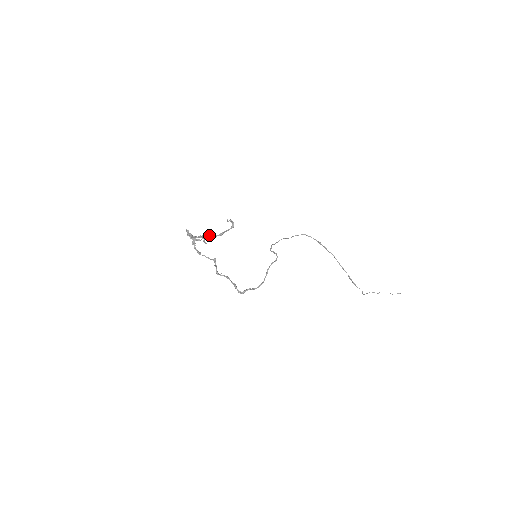
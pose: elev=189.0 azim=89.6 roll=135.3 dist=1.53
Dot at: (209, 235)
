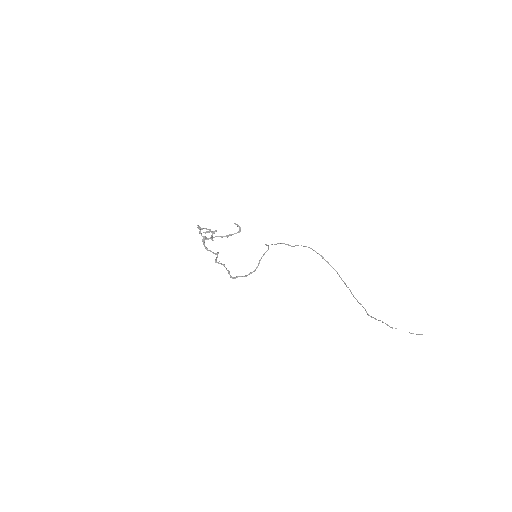
Dot at: (215, 230)
